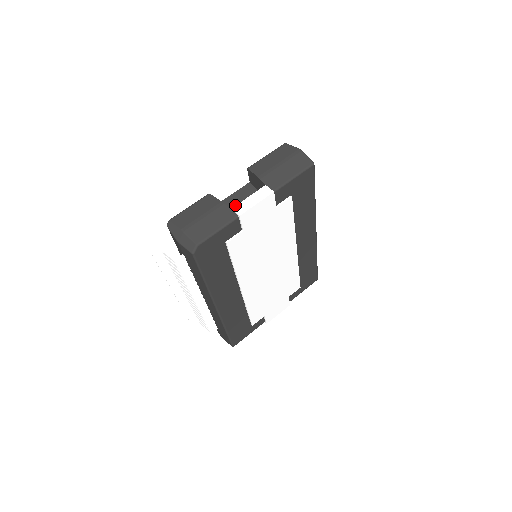
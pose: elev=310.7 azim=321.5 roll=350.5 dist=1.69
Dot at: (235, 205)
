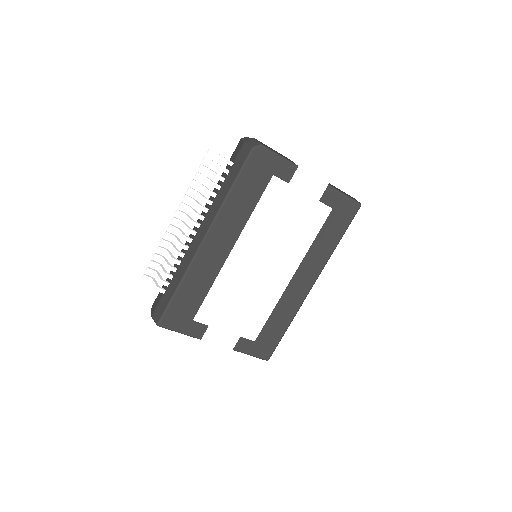
Dot at: occluded
